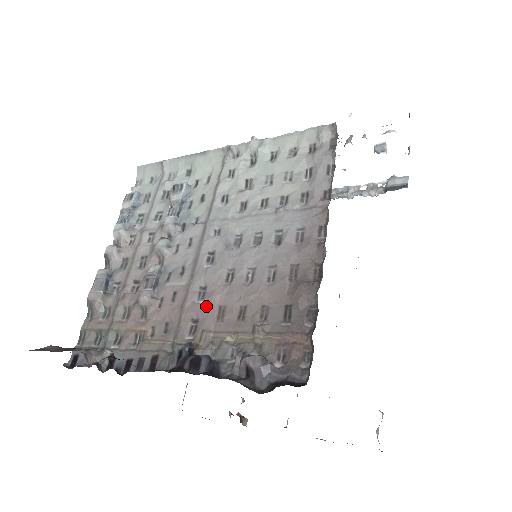
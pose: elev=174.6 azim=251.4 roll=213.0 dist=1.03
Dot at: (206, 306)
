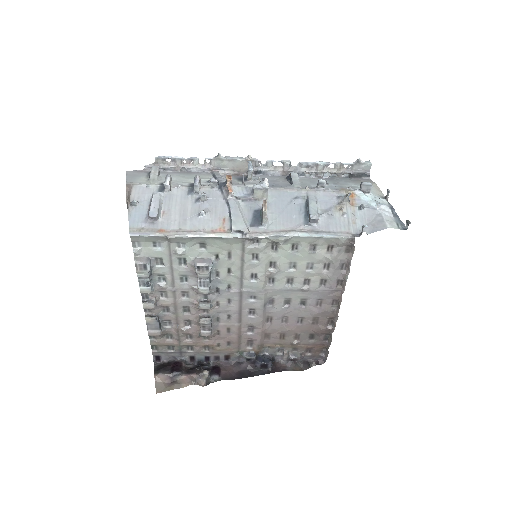
Dot at: (257, 336)
